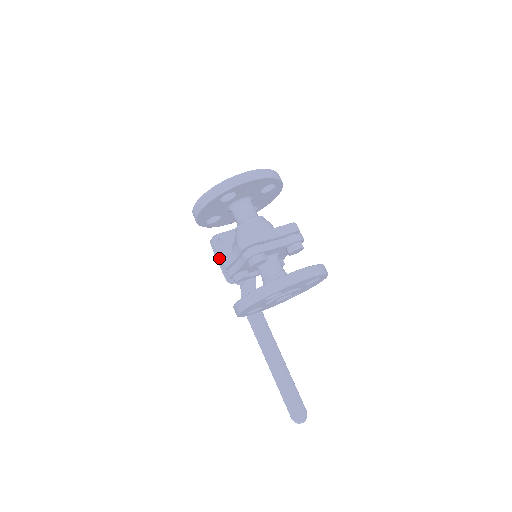
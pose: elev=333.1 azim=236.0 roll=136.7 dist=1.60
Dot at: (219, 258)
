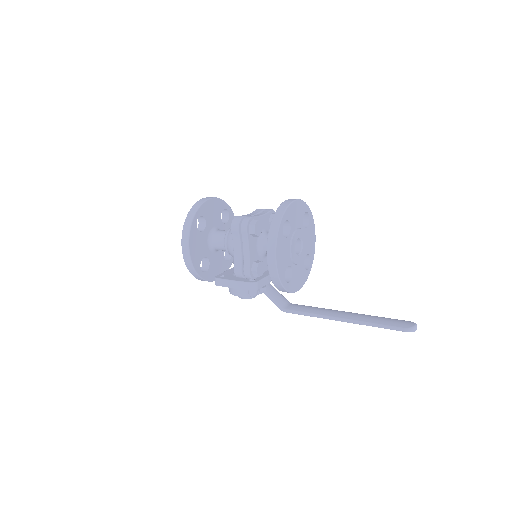
Dot at: (231, 282)
